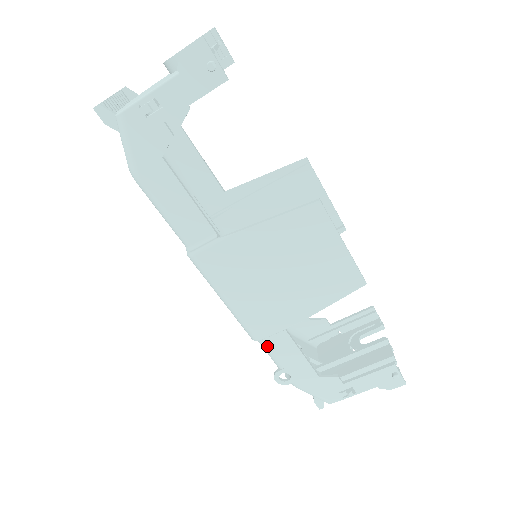
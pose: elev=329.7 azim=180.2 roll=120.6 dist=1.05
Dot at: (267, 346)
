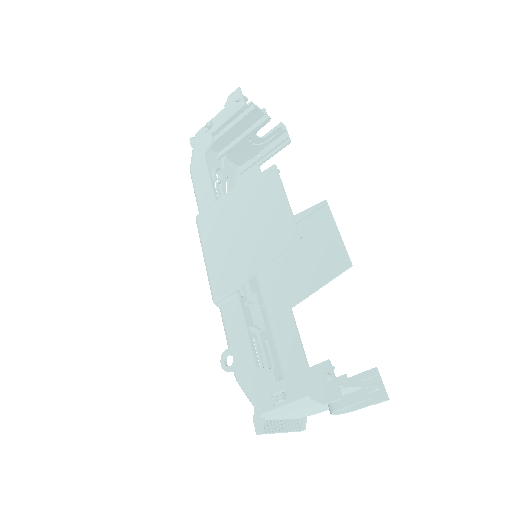
Dot at: (224, 316)
